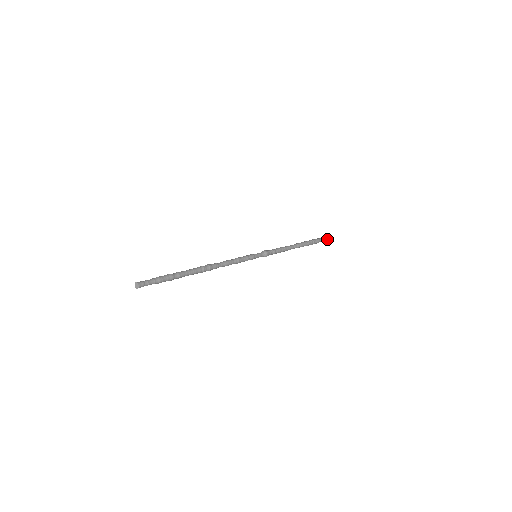
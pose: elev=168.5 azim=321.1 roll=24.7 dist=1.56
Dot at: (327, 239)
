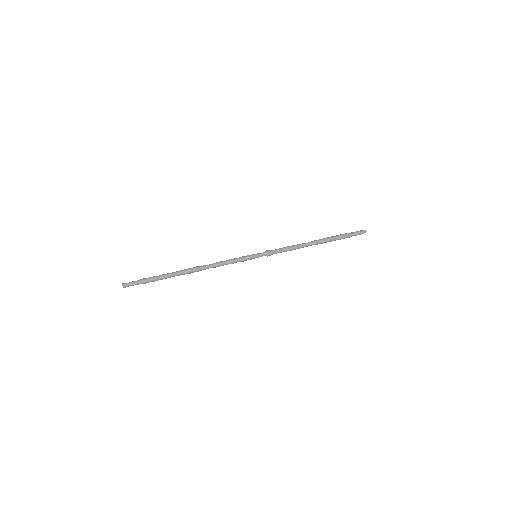
Dot at: (364, 232)
